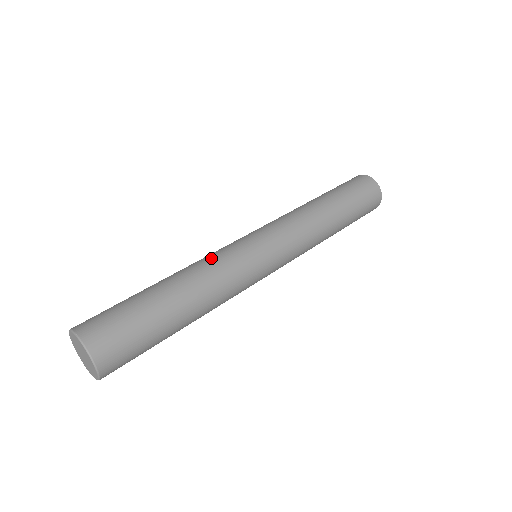
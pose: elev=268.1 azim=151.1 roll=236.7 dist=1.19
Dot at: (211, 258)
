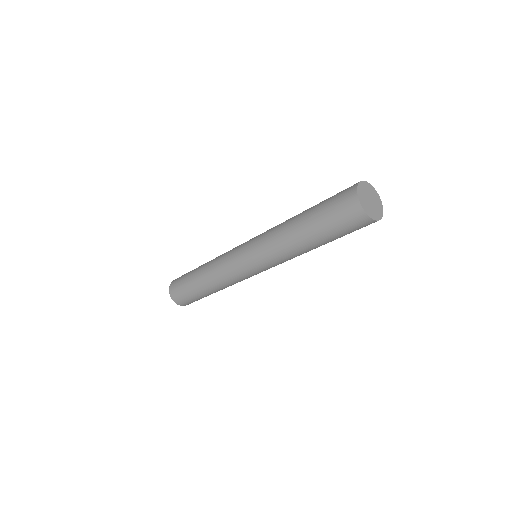
Dot at: (219, 266)
